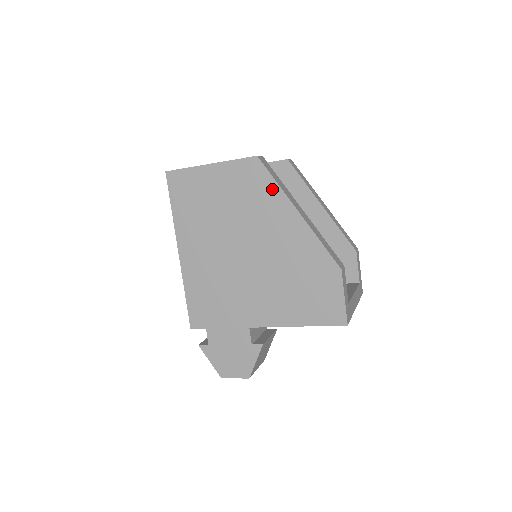
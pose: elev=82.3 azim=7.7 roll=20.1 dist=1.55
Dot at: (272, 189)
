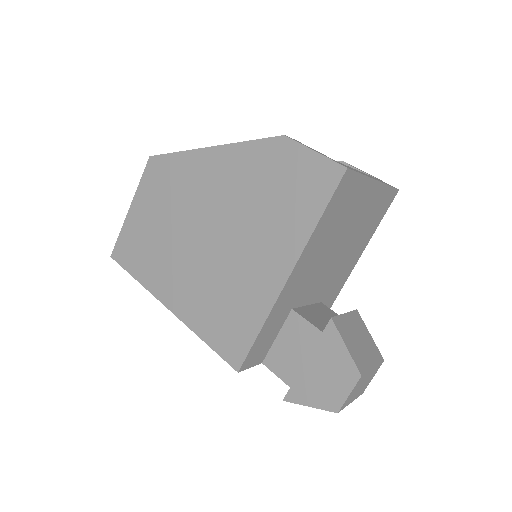
Dot at: (178, 161)
